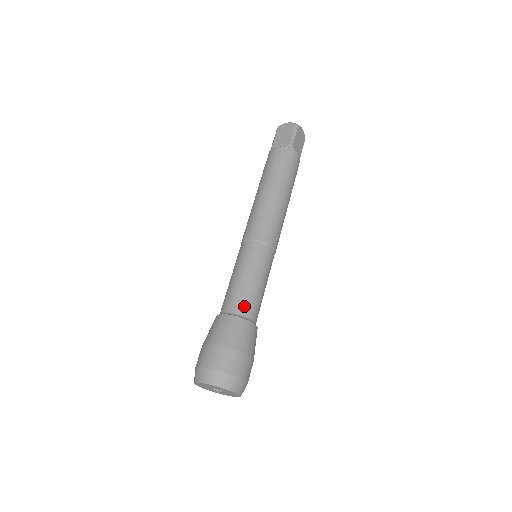
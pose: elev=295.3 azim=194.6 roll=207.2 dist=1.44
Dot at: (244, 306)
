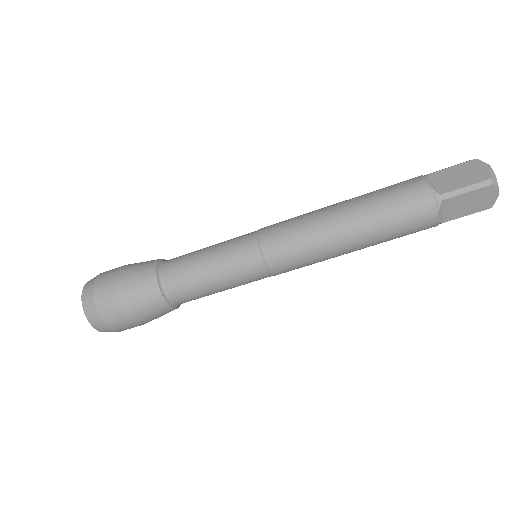
Dot at: occluded
